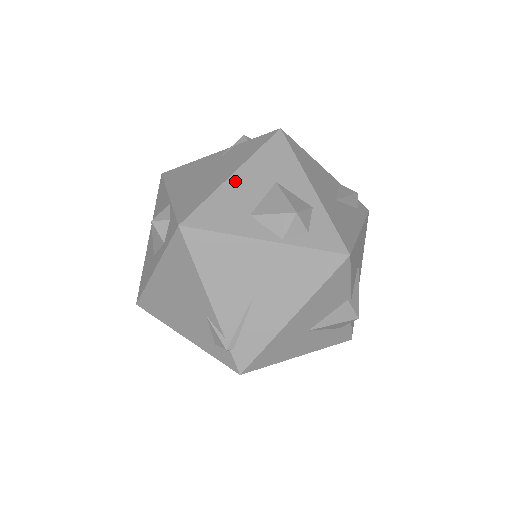
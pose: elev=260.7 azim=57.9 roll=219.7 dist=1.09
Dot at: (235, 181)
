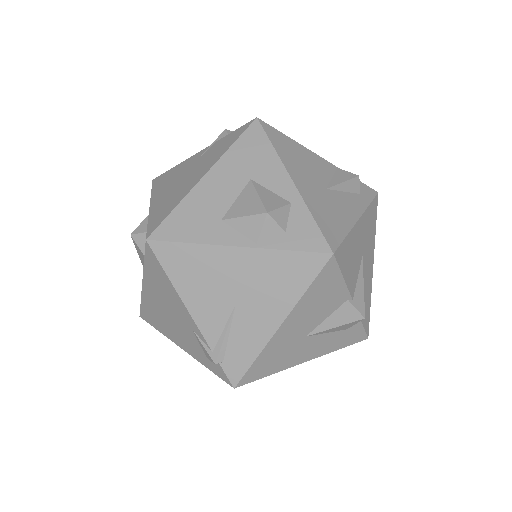
Dot at: (206, 184)
